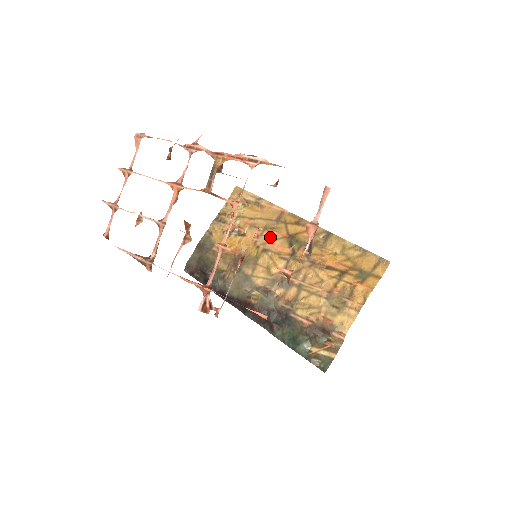
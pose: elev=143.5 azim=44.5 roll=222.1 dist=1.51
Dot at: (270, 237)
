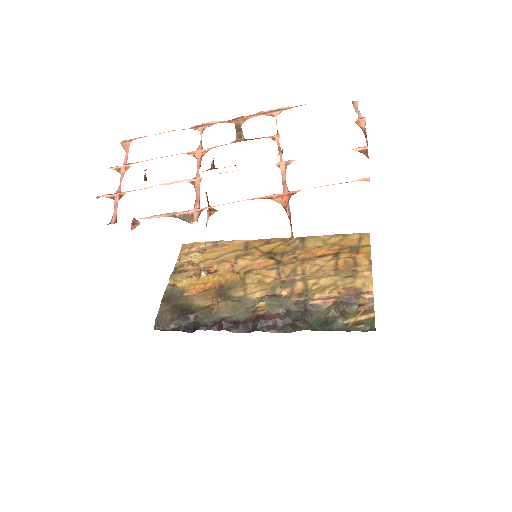
Dot at: (246, 261)
